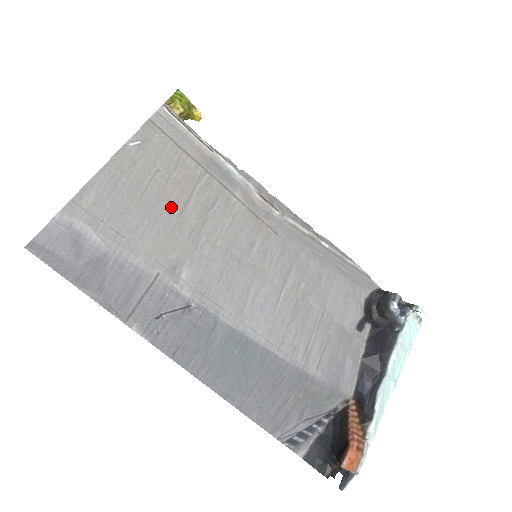
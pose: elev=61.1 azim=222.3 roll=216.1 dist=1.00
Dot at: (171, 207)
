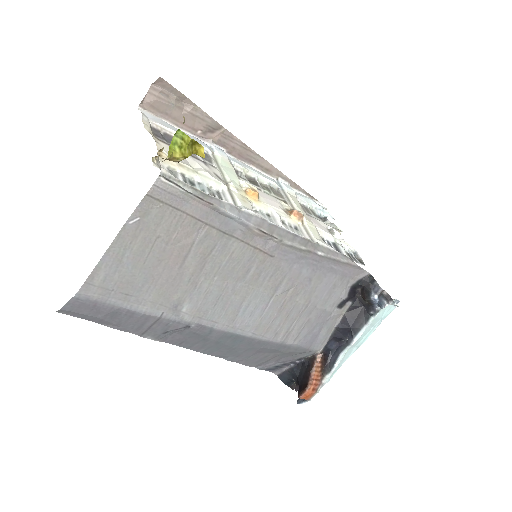
Dot at: (172, 263)
